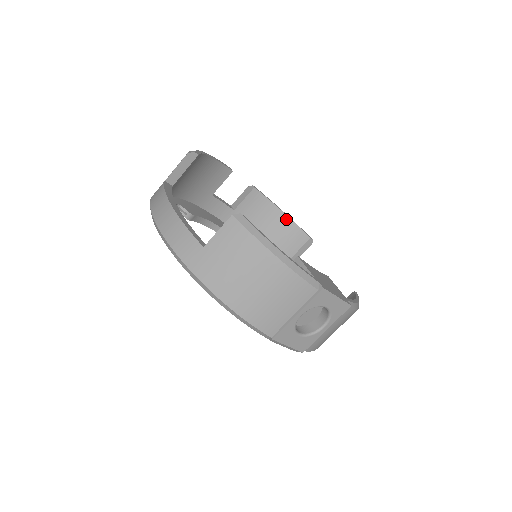
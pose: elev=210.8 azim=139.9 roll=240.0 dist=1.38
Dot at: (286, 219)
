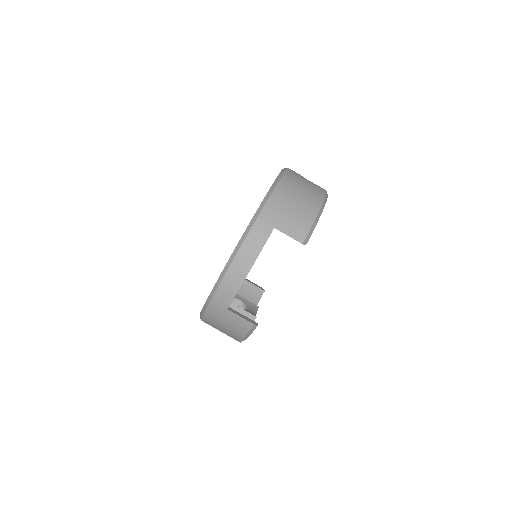
Dot at: occluded
